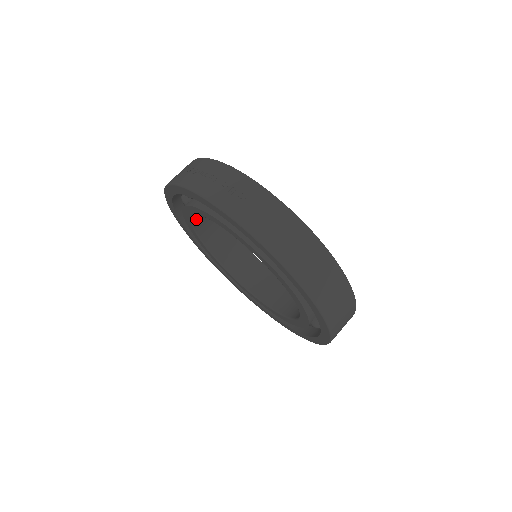
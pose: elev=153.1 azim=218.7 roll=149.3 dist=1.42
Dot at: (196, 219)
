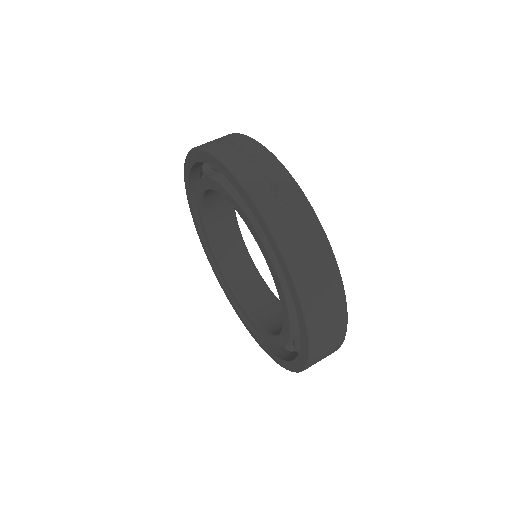
Dot at: (209, 193)
